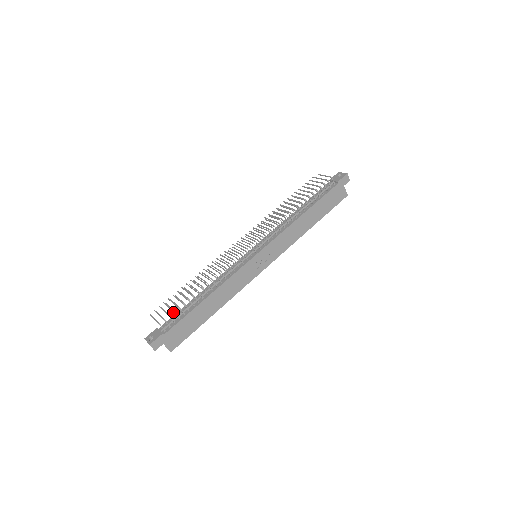
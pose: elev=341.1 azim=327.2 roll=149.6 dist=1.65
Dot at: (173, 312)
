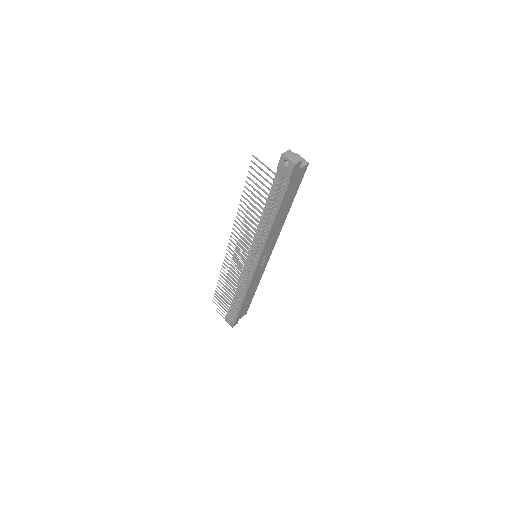
Dot at: occluded
